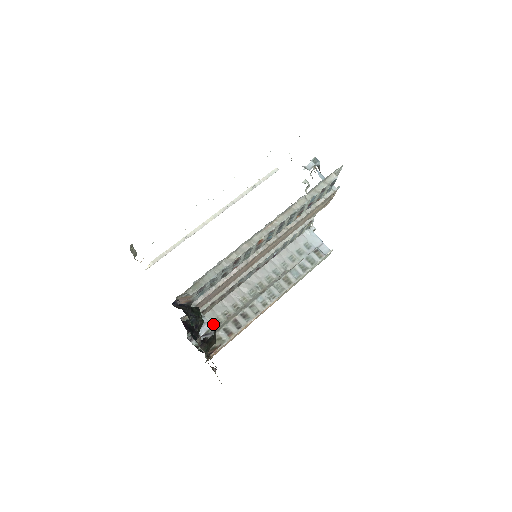
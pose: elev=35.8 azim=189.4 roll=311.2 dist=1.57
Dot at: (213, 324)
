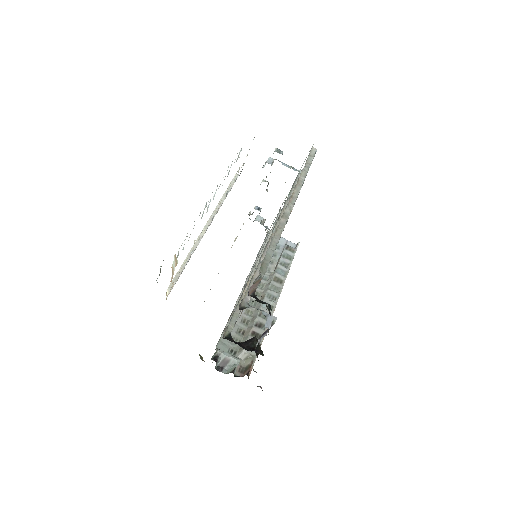
Dot at: (233, 346)
